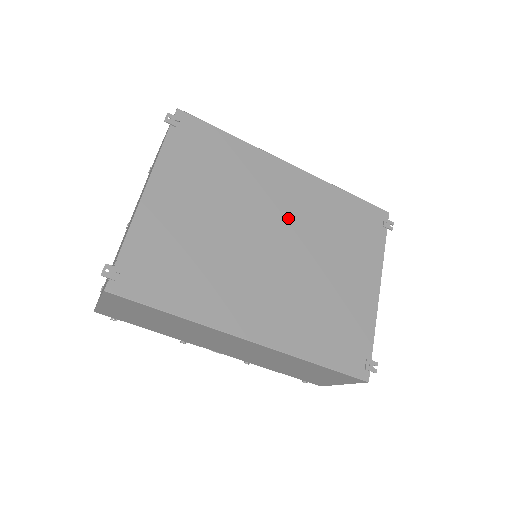
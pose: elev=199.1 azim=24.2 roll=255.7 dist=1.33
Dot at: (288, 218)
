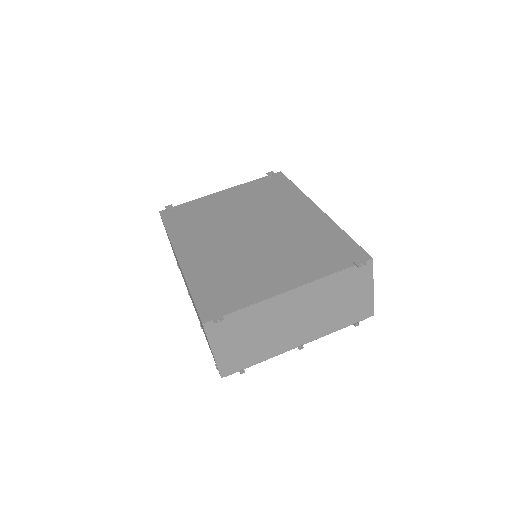
Dot at: (278, 226)
